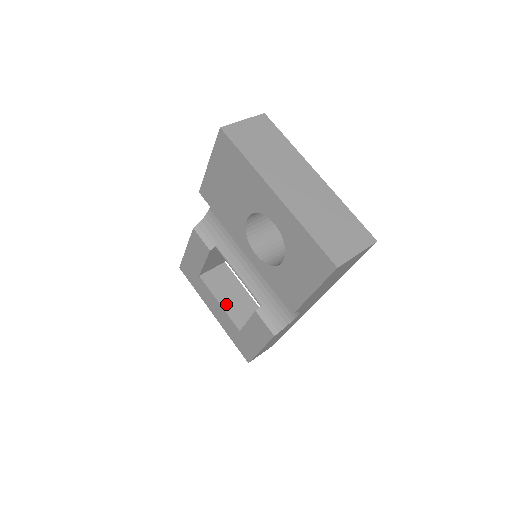
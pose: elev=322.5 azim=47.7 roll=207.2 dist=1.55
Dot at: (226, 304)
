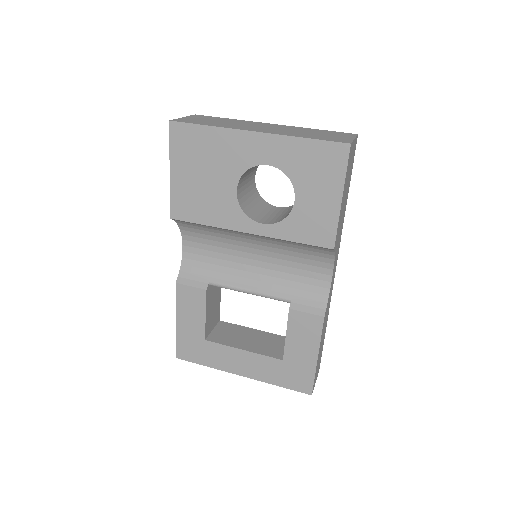
Dot at: (250, 347)
